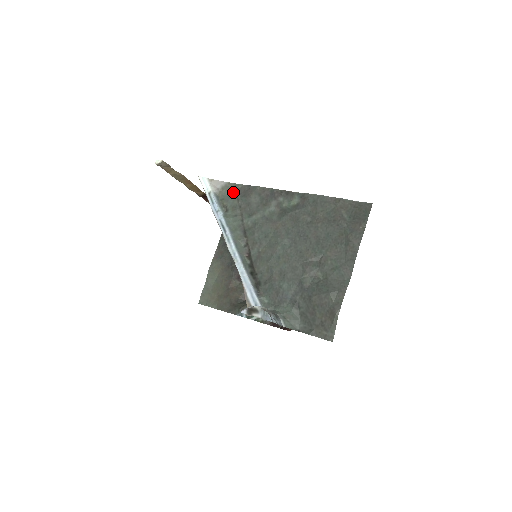
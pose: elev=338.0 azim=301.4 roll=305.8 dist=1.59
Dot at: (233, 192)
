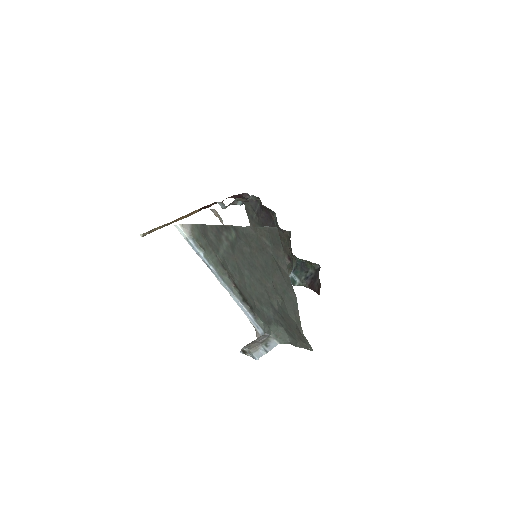
Dot at: (198, 232)
